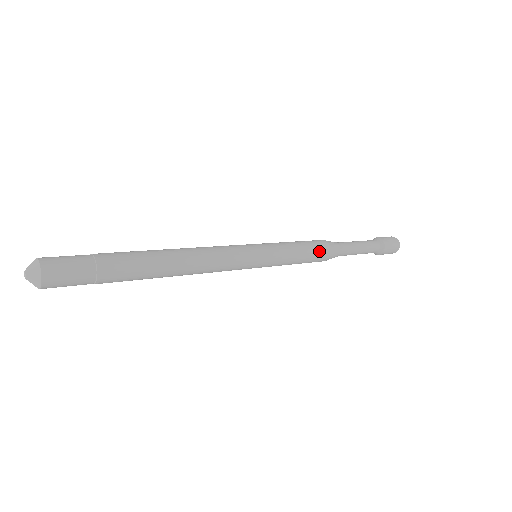
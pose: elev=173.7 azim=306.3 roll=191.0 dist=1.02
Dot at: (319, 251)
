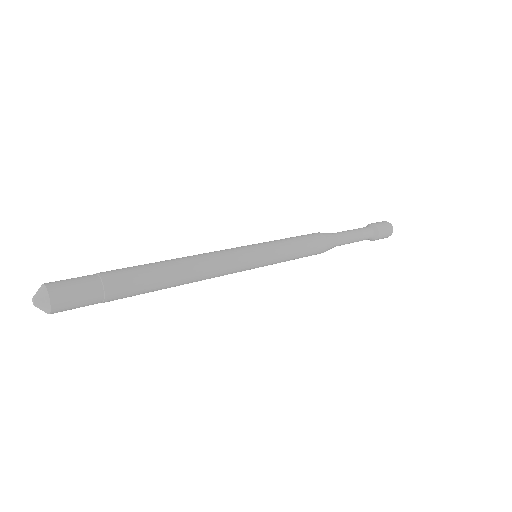
Dot at: (317, 247)
